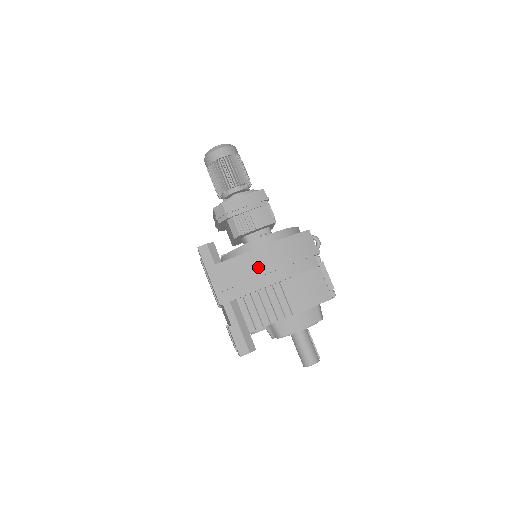
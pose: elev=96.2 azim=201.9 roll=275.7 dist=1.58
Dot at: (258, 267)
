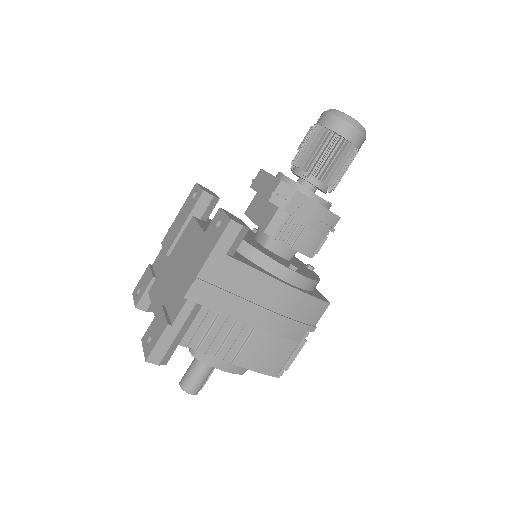
Dot at: (258, 297)
